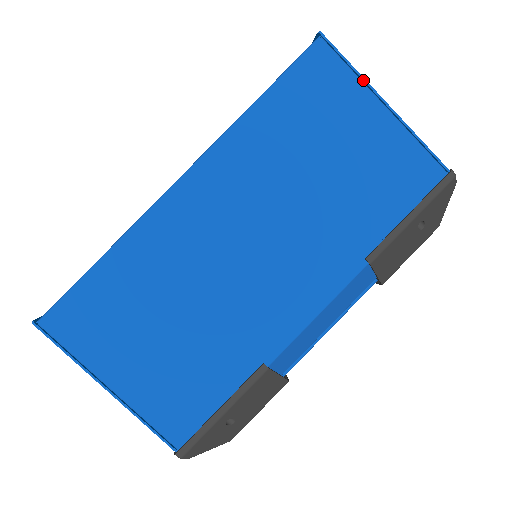
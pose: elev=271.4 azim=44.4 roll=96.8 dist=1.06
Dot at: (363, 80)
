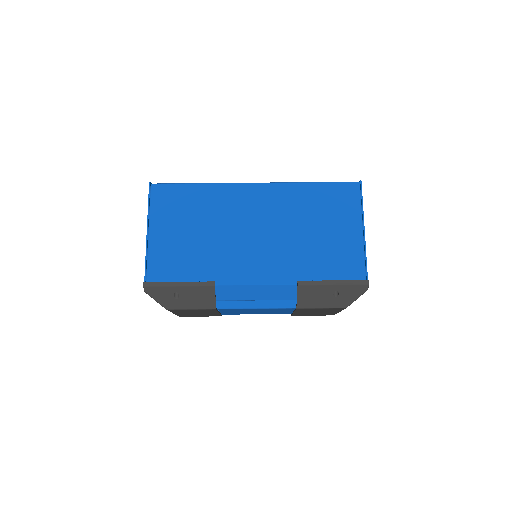
Dot at: (362, 212)
